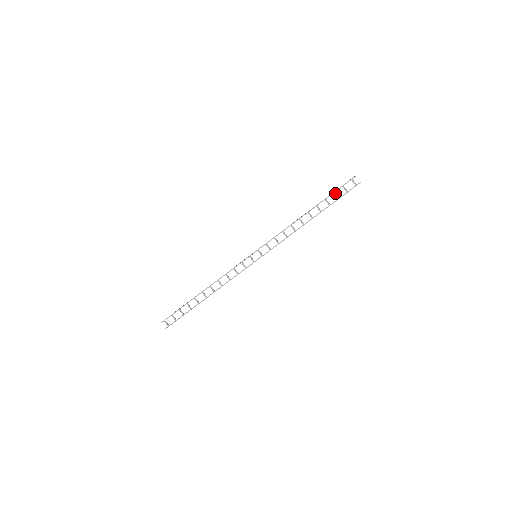
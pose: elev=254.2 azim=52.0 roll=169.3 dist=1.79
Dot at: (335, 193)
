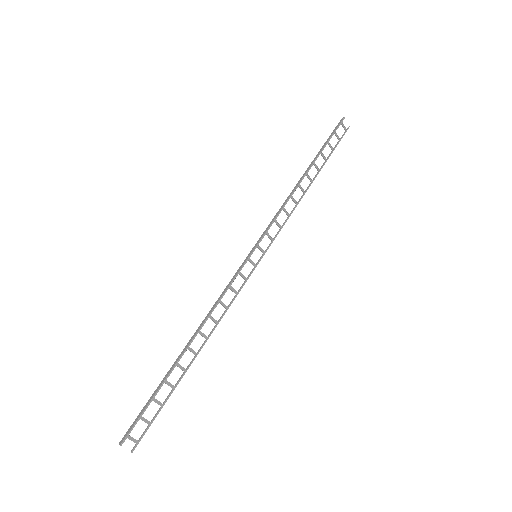
Dot at: occluded
